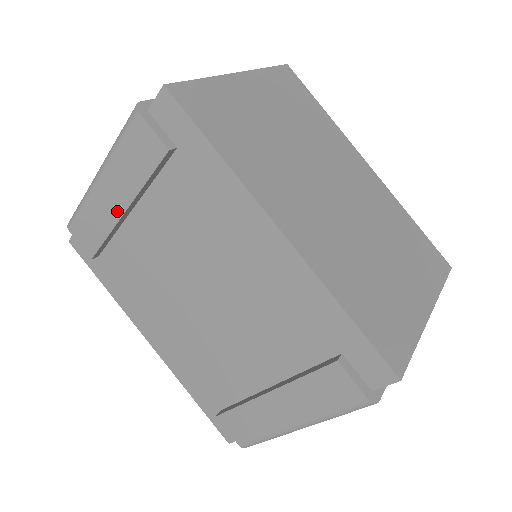
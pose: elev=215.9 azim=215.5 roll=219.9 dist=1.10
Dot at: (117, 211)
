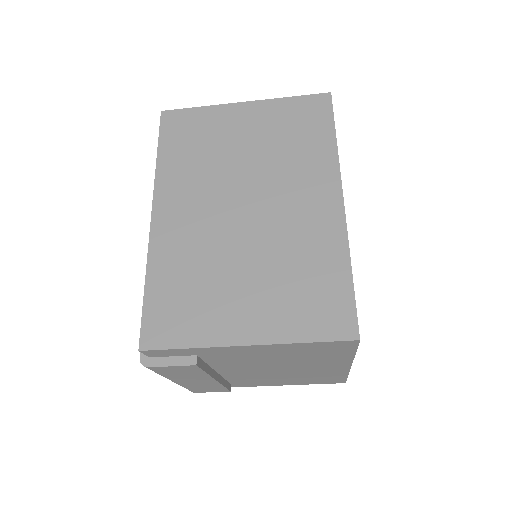
Dot at: occluded
